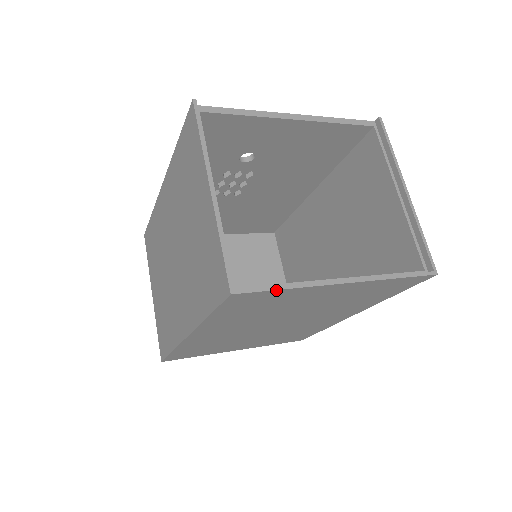
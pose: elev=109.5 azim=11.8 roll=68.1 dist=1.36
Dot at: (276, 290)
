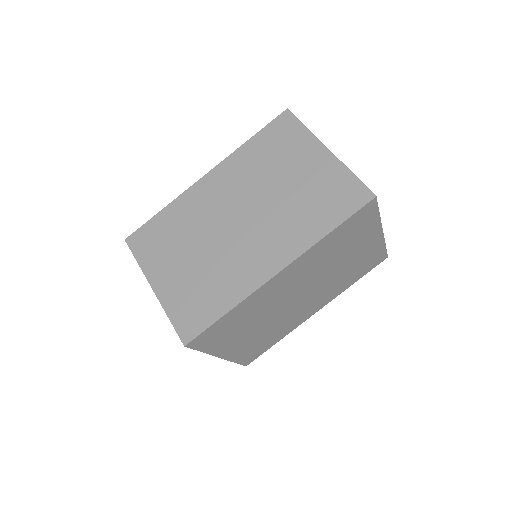
Dot at: (378, 211)
